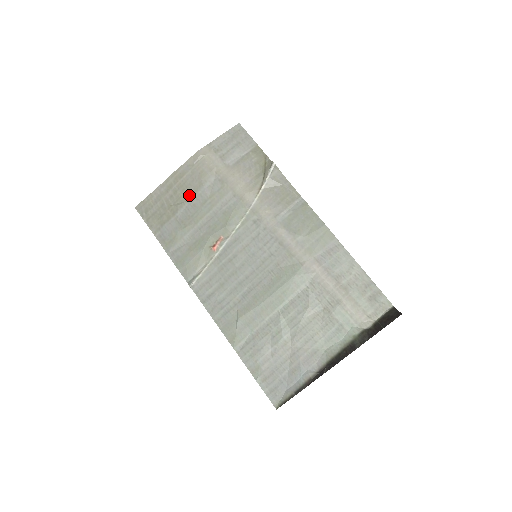
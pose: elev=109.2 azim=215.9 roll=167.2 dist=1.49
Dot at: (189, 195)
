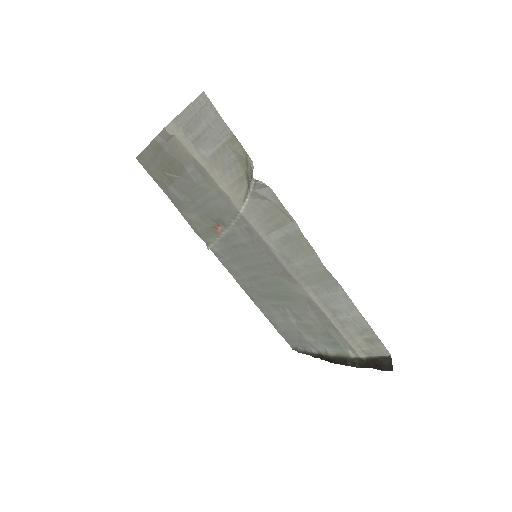
Dot at: (177, 172)
